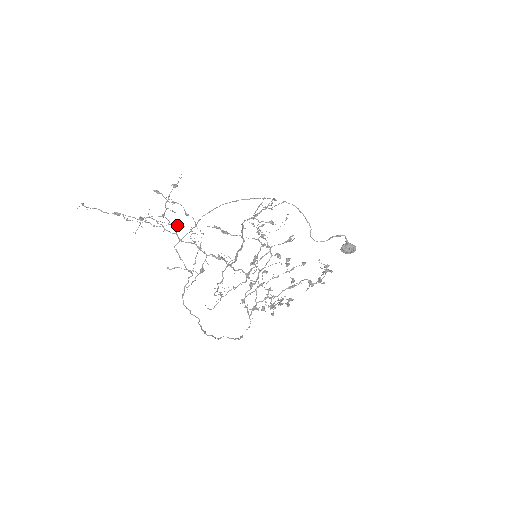
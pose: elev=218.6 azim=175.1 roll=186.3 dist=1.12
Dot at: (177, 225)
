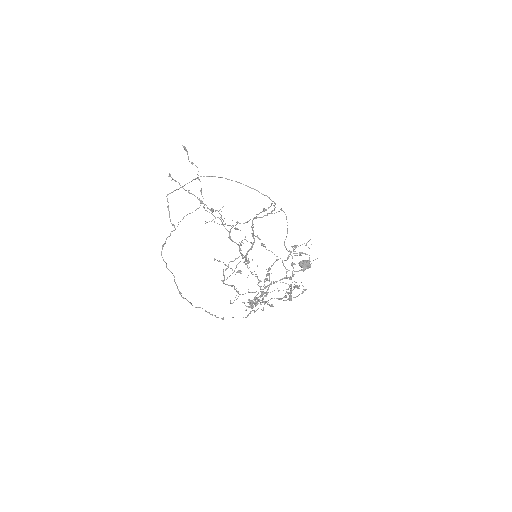
Dot at: (238, 229)
